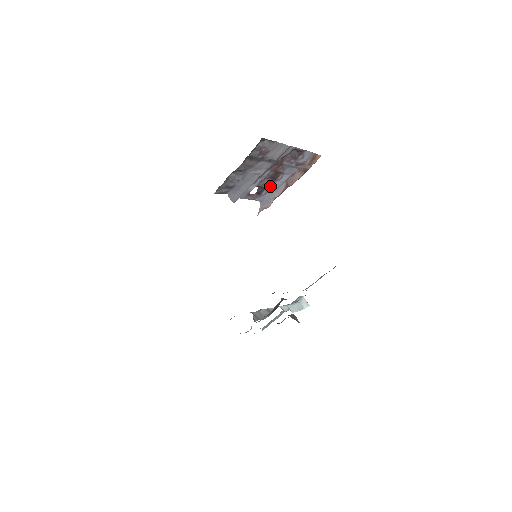
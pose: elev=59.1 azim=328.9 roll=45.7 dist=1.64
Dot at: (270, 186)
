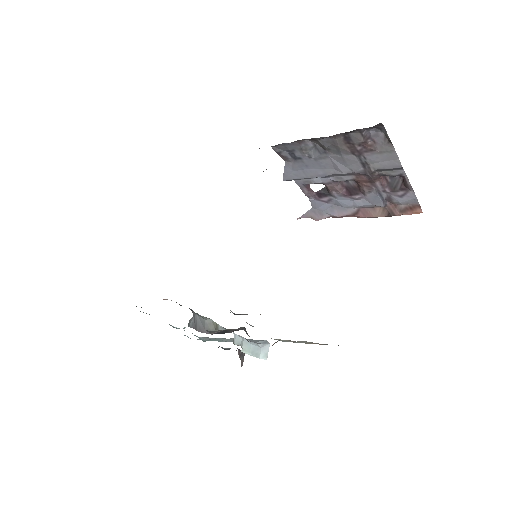
Dot at: (338, 197)
